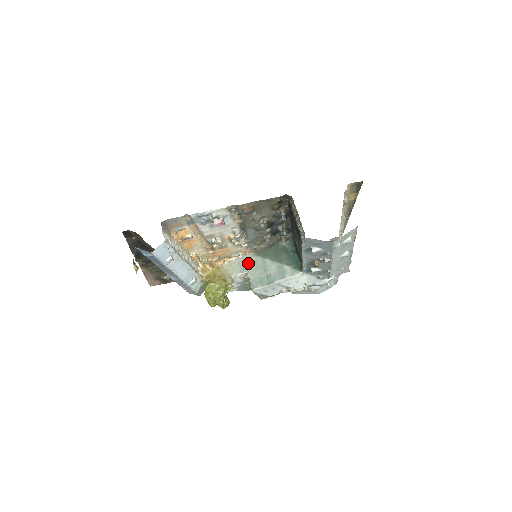
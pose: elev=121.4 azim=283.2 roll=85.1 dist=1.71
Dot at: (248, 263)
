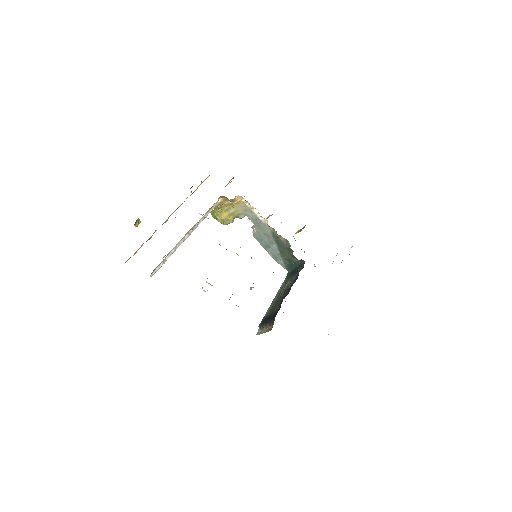
Dot at: (262, 228)
